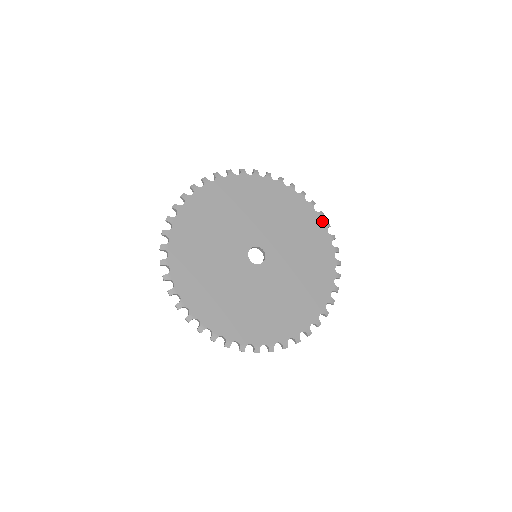
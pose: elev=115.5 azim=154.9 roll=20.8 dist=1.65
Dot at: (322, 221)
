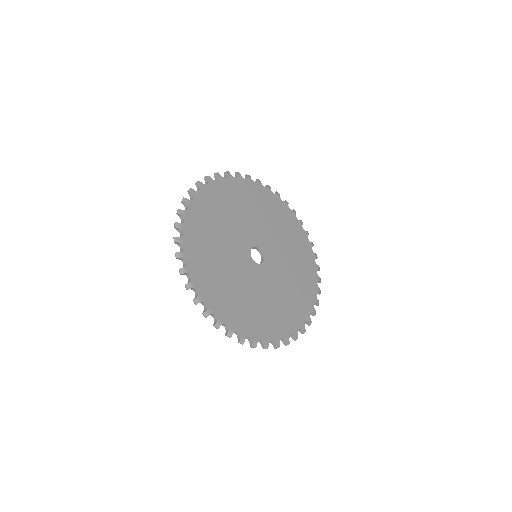
Dot at: (265, 187)
